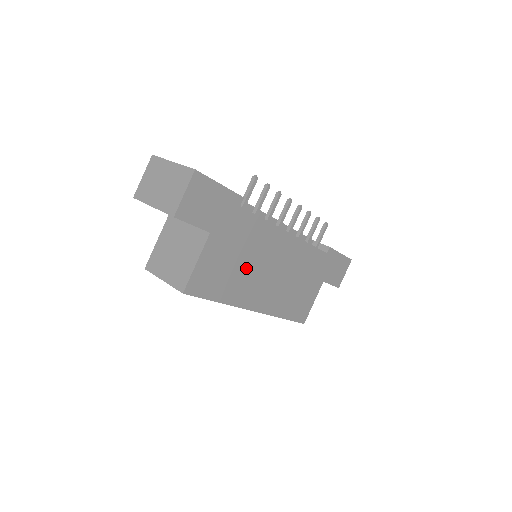
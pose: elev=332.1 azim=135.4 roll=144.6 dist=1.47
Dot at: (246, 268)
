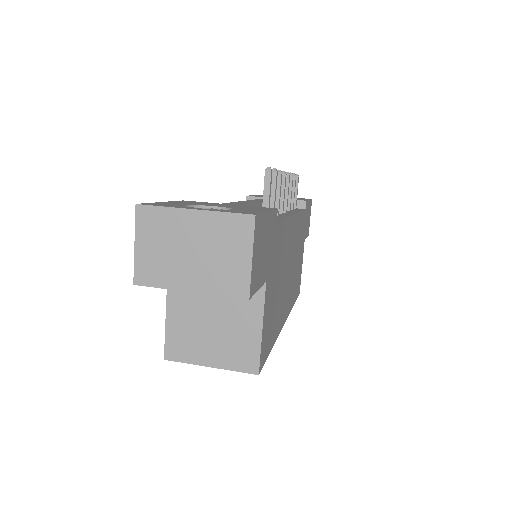
Dot at: (280, 287)
